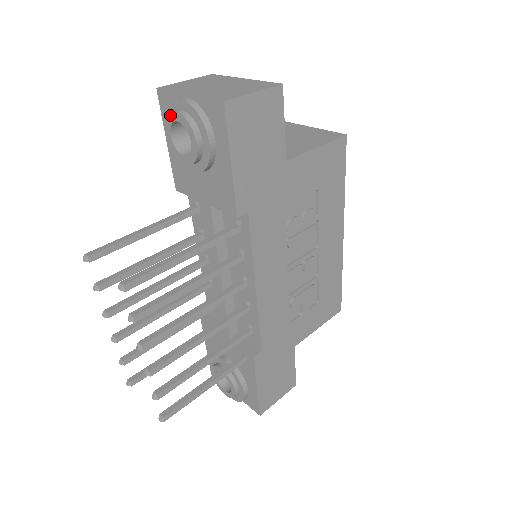
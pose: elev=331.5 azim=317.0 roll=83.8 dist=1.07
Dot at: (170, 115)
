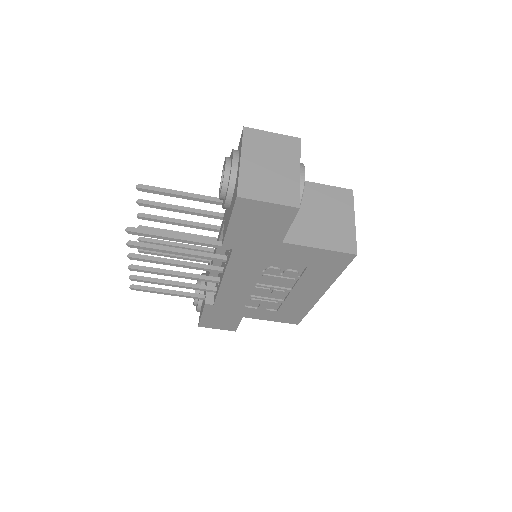
Dot at: (226, 160)
